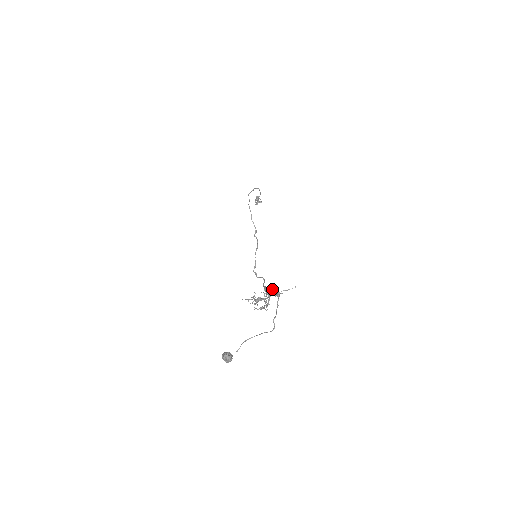
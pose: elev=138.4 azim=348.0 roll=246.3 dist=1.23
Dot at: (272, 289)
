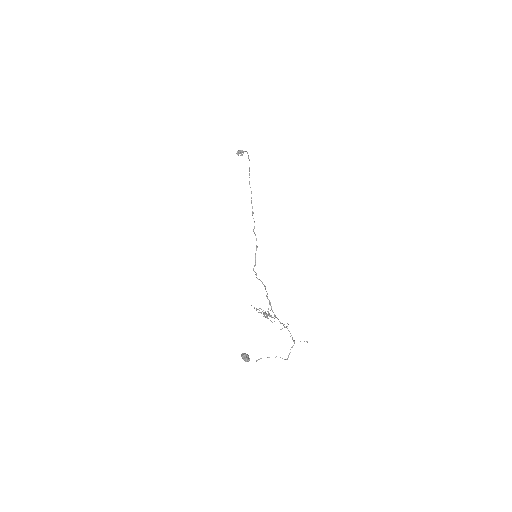
Dot at: (286, 327)
